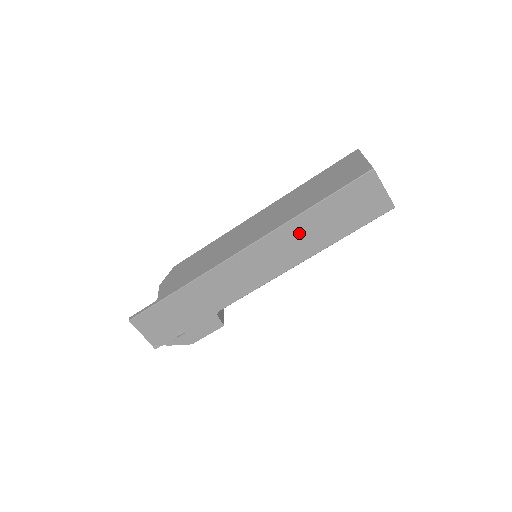
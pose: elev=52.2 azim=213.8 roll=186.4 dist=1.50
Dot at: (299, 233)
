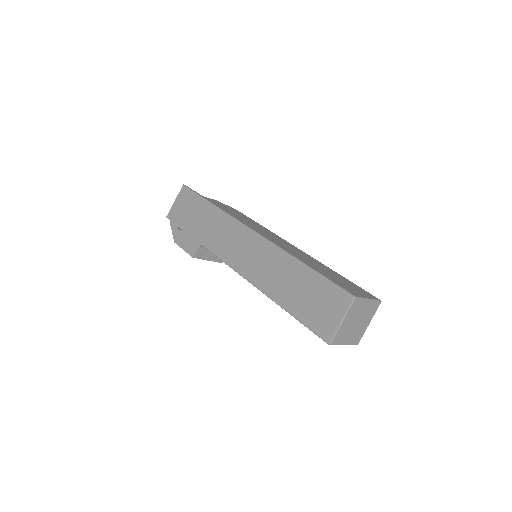
Dot at: (279, 268)
